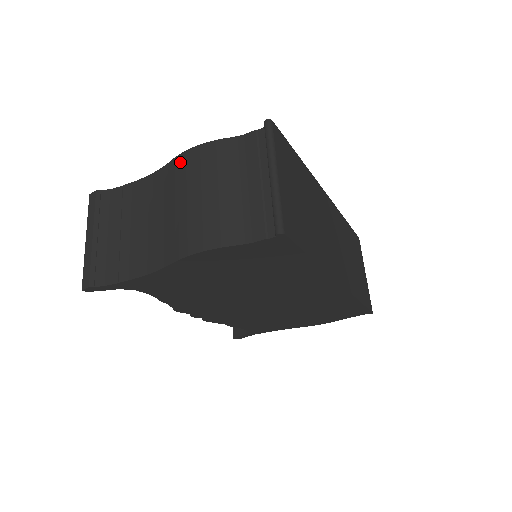
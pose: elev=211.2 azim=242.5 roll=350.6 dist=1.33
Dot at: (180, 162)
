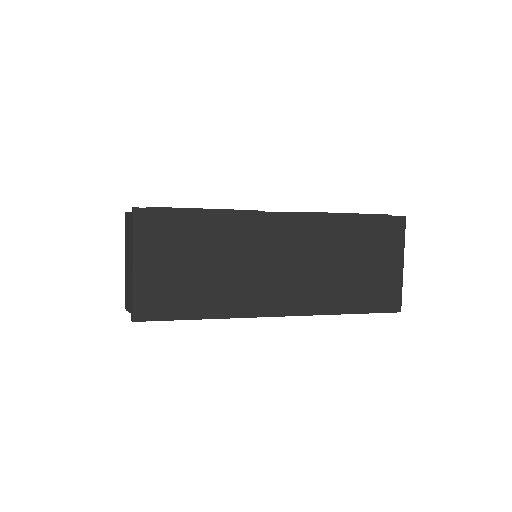
Dot at: occluded
